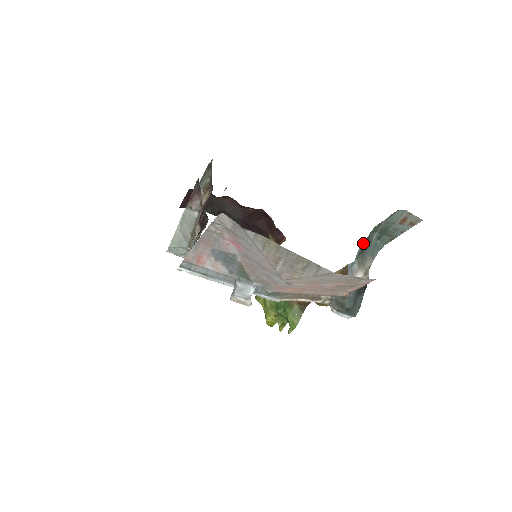
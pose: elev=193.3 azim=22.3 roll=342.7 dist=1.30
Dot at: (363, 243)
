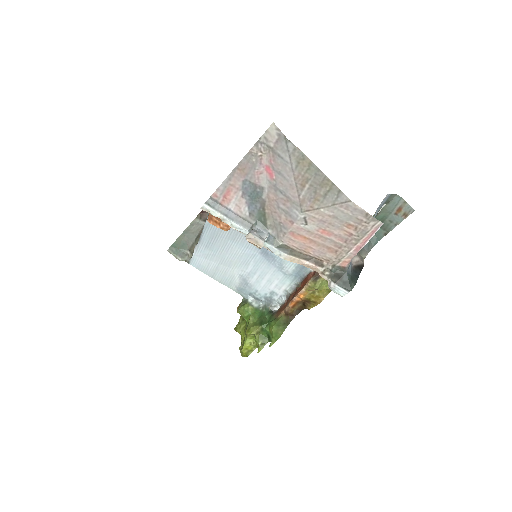
Dot at: occluded
